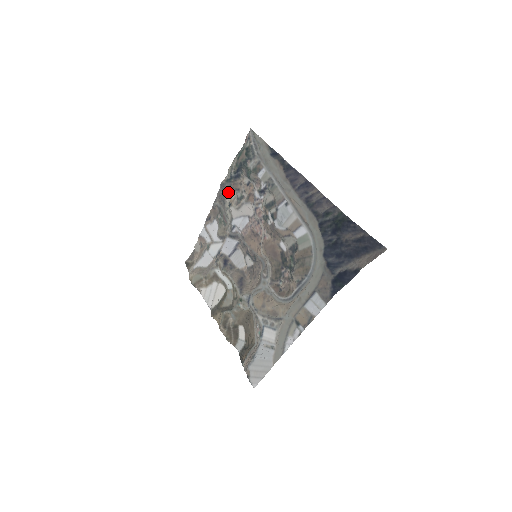
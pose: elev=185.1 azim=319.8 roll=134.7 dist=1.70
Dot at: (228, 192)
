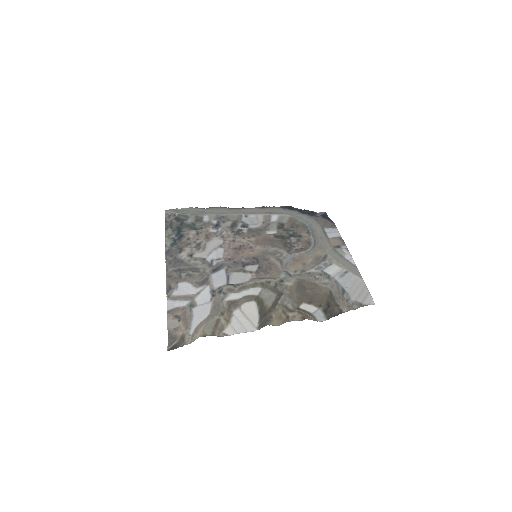
Dot at: (179, 253)
